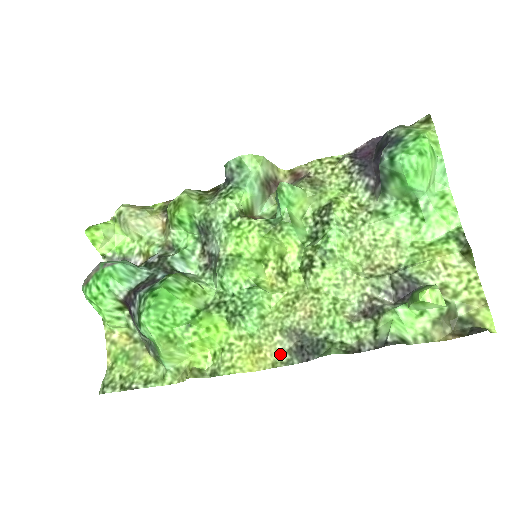
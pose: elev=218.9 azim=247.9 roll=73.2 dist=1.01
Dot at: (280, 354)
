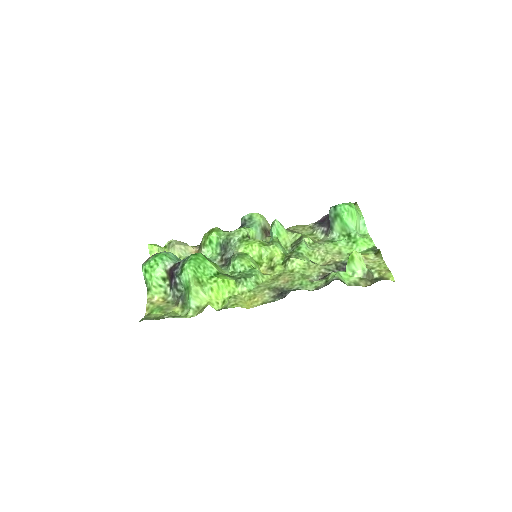
Dot at: (267, 299)
